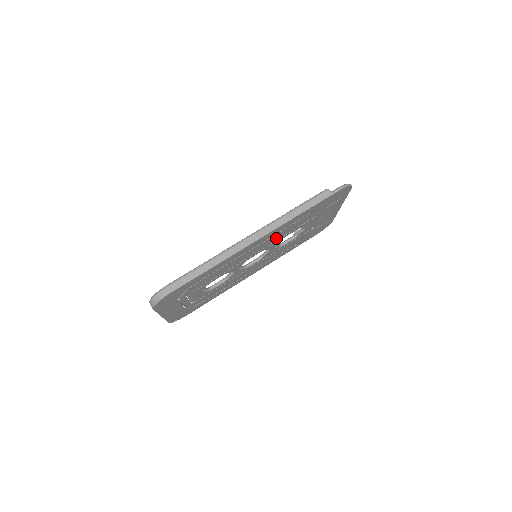
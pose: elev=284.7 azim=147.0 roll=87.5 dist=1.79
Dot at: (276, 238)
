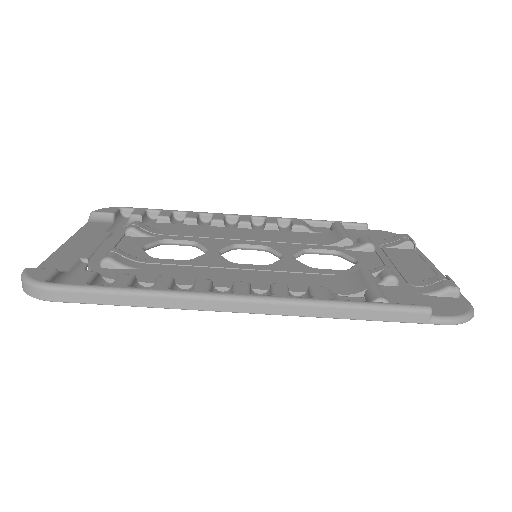
Dot at: occluded
